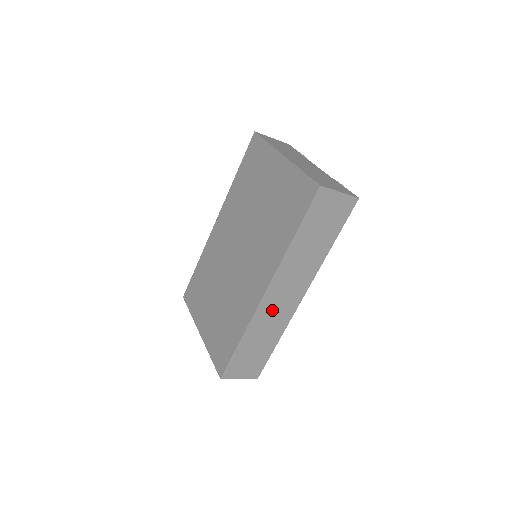
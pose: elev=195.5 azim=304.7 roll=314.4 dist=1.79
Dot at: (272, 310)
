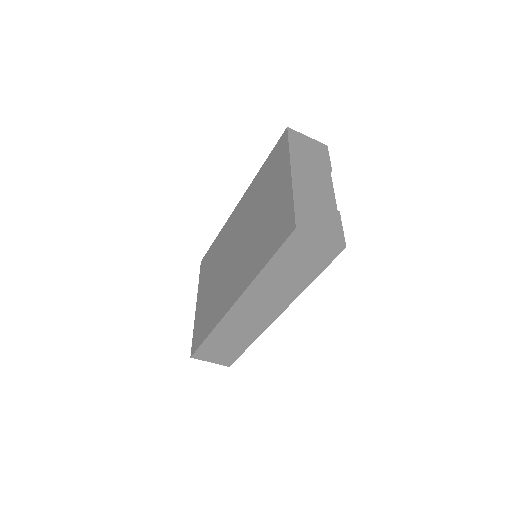
Dot at: (242, 320)
